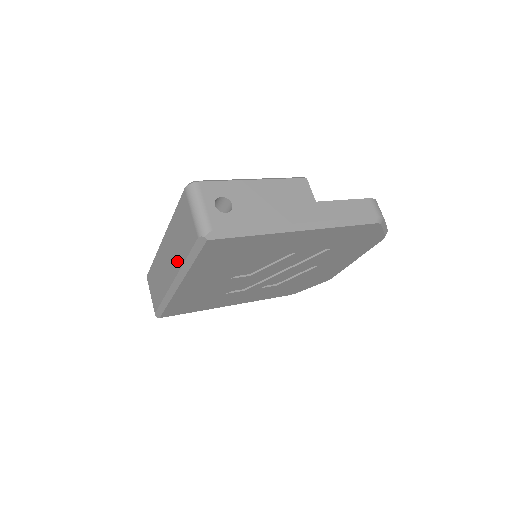
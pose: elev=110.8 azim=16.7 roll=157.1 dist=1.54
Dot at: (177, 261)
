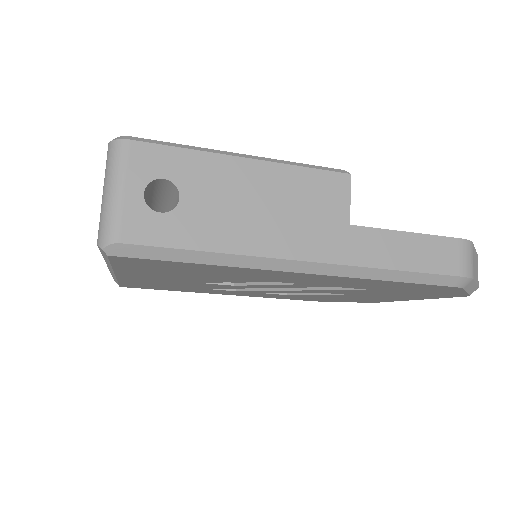
Dot at: occluded
